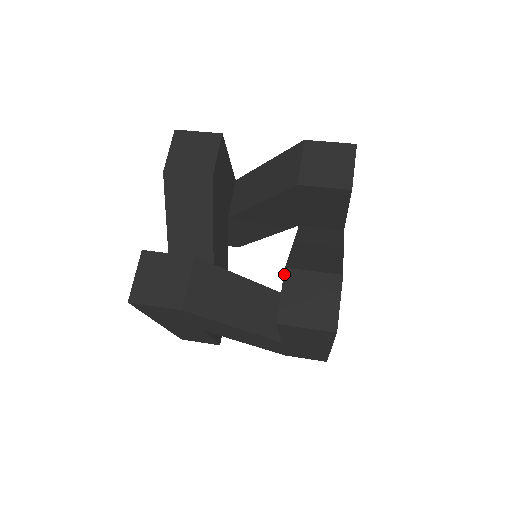
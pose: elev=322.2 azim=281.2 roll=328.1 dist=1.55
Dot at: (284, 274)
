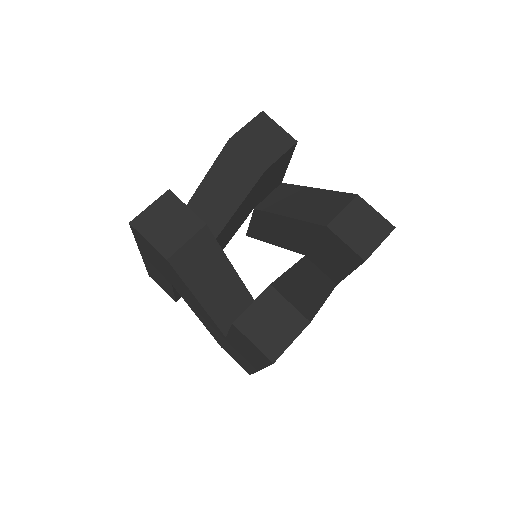
Dot at: (331, 230)
